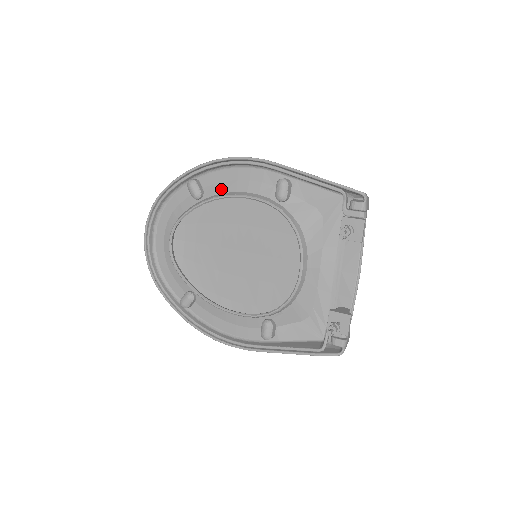
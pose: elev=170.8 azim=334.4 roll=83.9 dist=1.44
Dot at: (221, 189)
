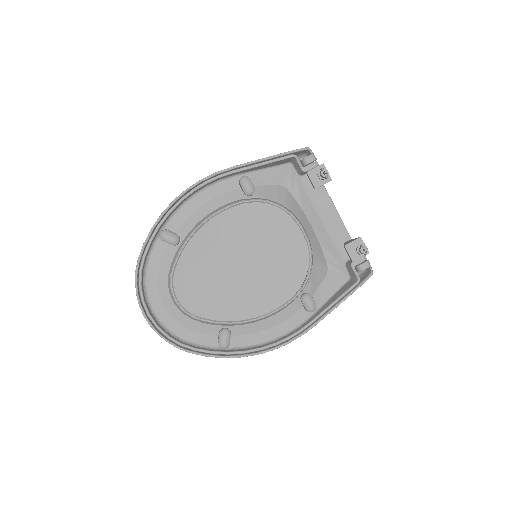
Dot at: (193, 221)
